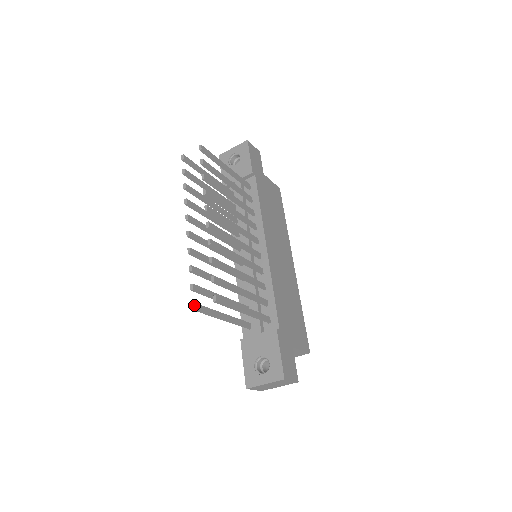
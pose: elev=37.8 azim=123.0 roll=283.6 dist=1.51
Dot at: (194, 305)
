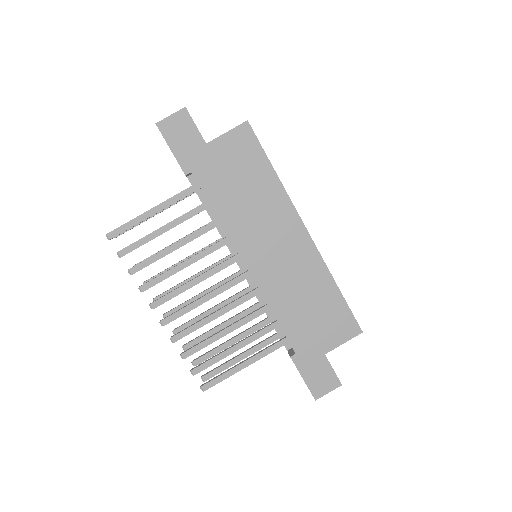
Dot at: (203, 379)
